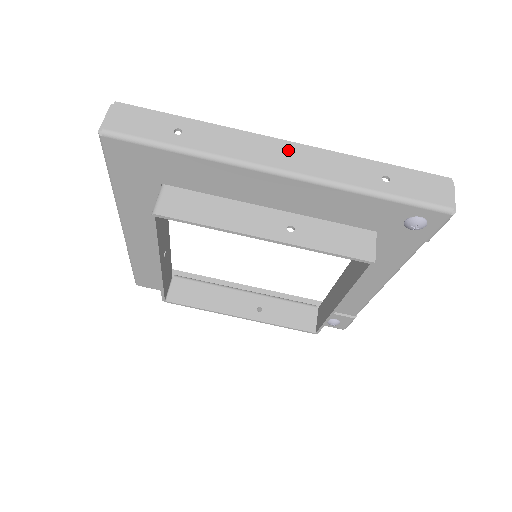
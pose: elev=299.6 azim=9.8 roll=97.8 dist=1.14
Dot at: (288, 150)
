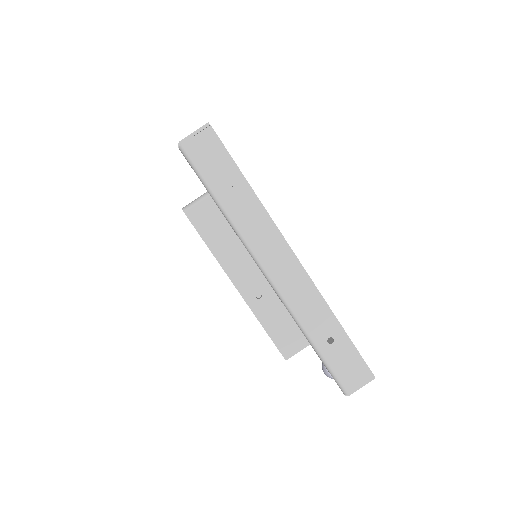
Dot at: (290, 266)
